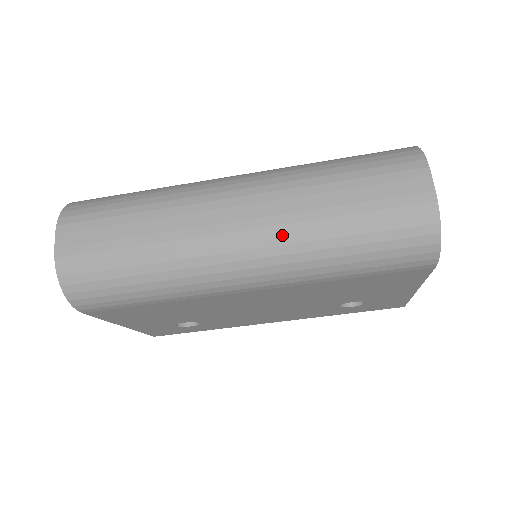
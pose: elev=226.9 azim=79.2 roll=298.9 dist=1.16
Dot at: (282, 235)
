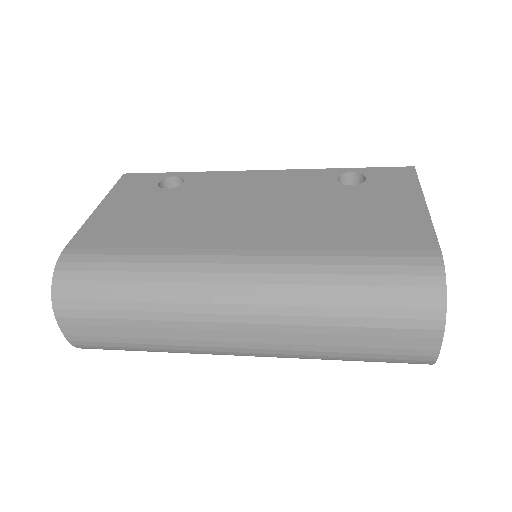
Dot at: (284, 355)
